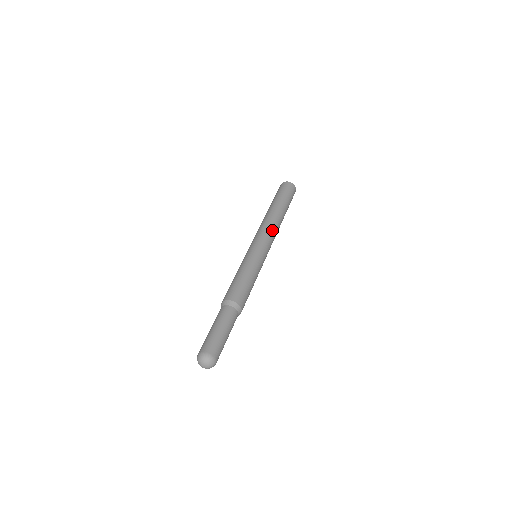
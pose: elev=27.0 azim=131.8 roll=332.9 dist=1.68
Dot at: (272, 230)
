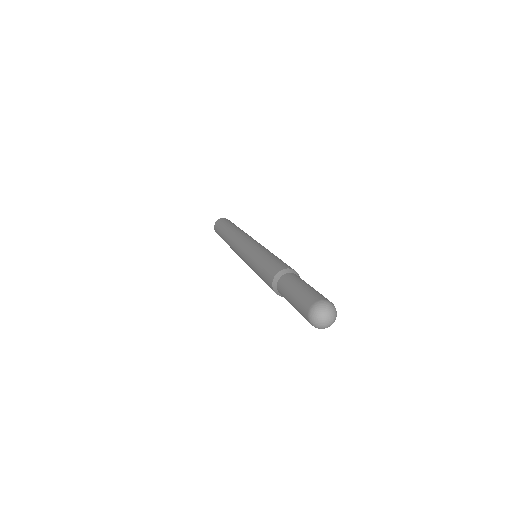
Dot at: (242, 236)
